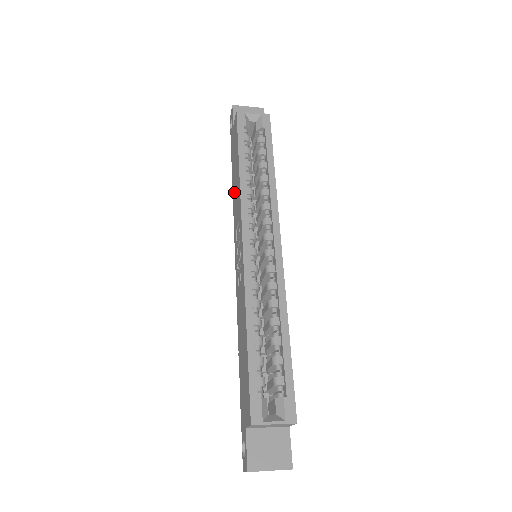
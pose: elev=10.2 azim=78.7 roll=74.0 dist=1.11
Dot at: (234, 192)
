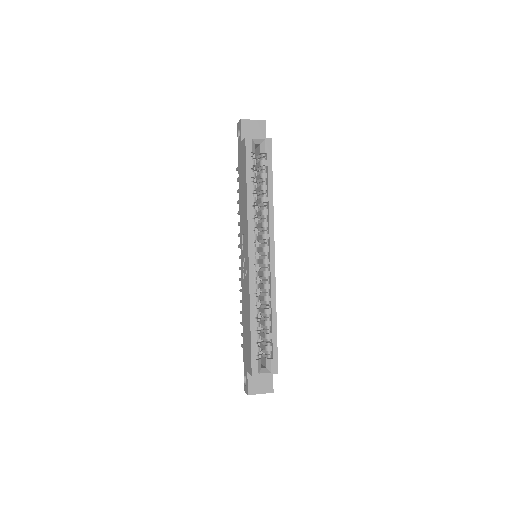
Dot at: (241, 202)
